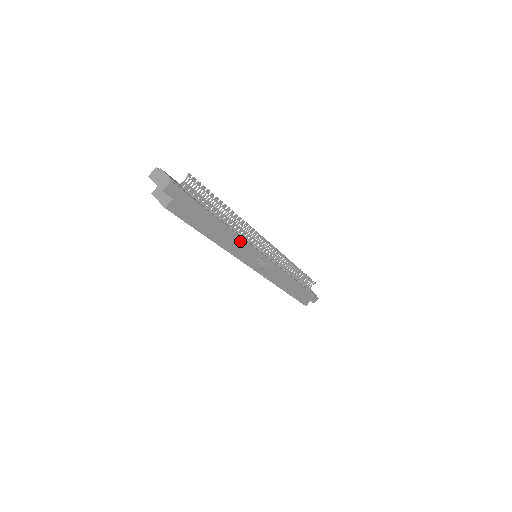
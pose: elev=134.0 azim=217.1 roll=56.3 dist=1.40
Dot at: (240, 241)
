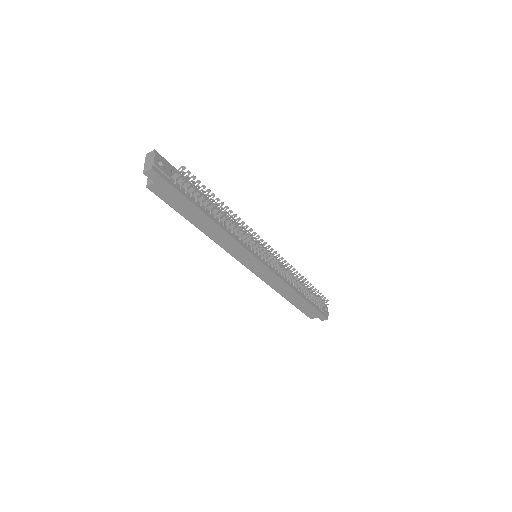
Dot at: (230, 239)
